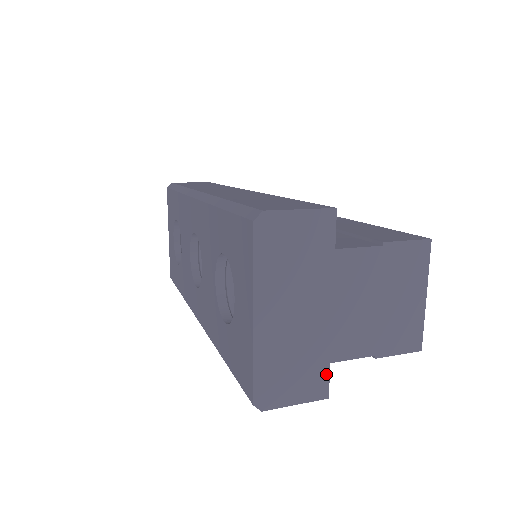
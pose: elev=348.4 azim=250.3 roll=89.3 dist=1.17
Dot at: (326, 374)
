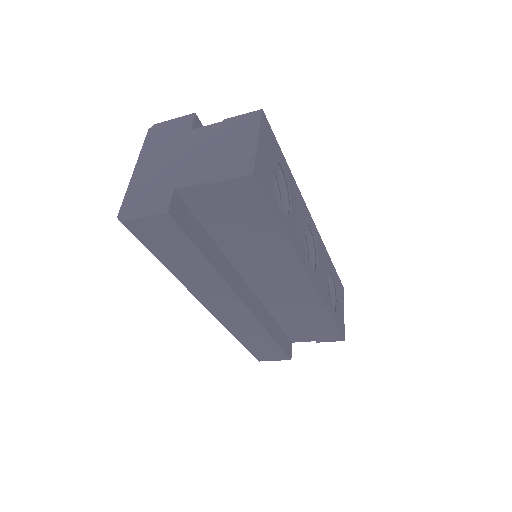
Dot at: (170, 197)
